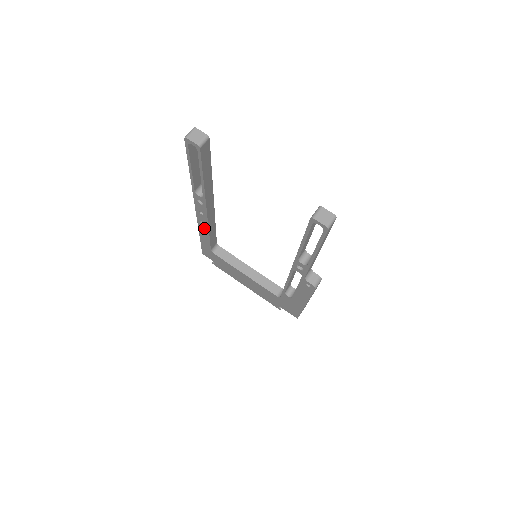
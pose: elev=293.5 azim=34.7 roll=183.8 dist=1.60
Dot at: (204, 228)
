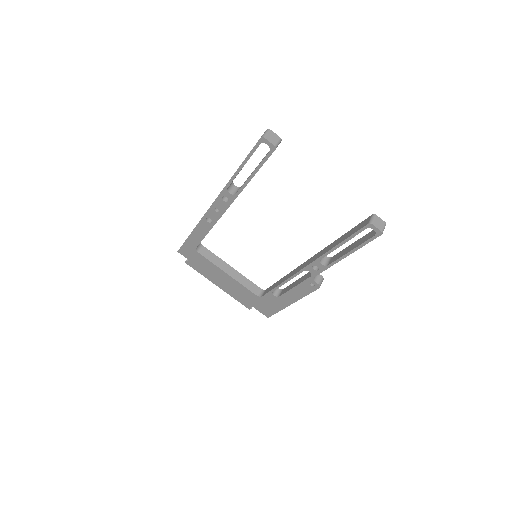
Dot at: (206, 225)
